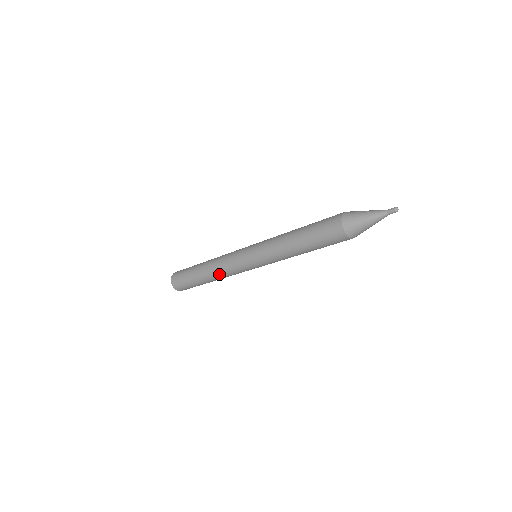
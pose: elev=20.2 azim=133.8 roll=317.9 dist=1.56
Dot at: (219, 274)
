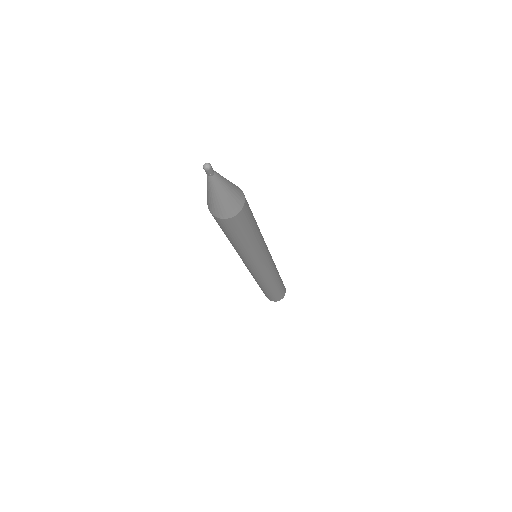
Dot at: (266, 283)
